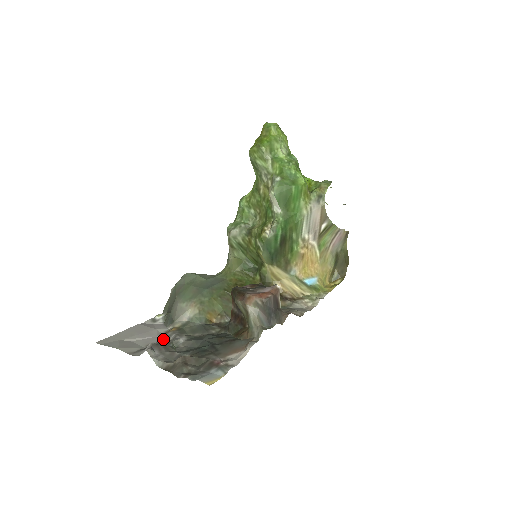
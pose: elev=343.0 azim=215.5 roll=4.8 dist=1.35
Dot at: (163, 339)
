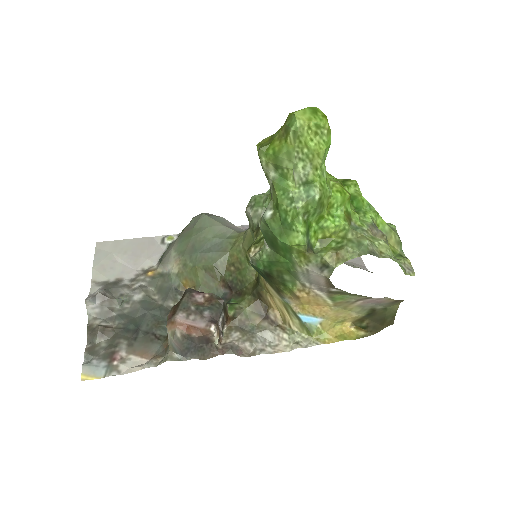
Dot at: (132, 280)
